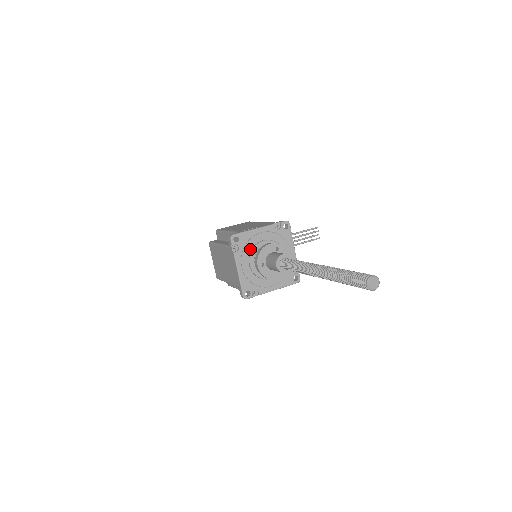
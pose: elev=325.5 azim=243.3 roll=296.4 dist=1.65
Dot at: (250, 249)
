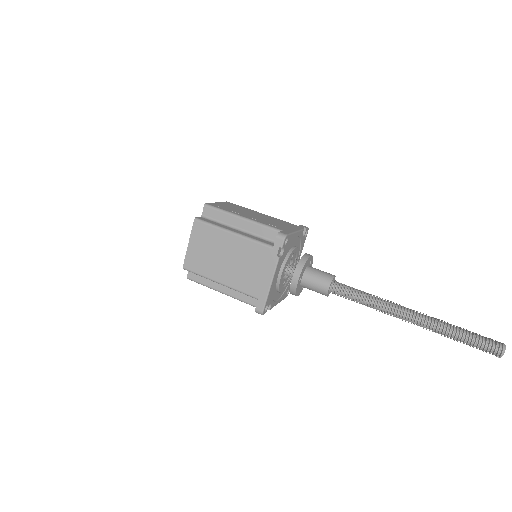
Dot at: (286, 255)
